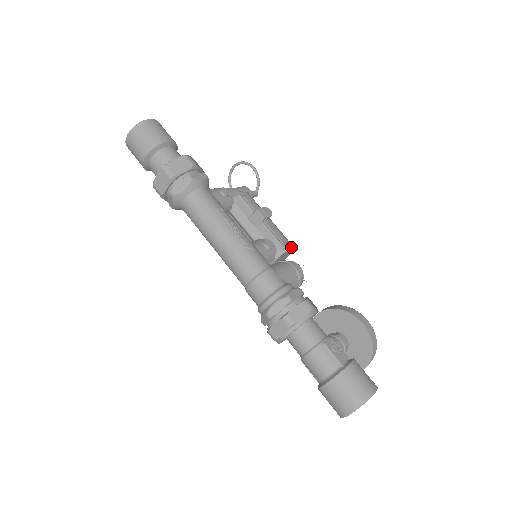
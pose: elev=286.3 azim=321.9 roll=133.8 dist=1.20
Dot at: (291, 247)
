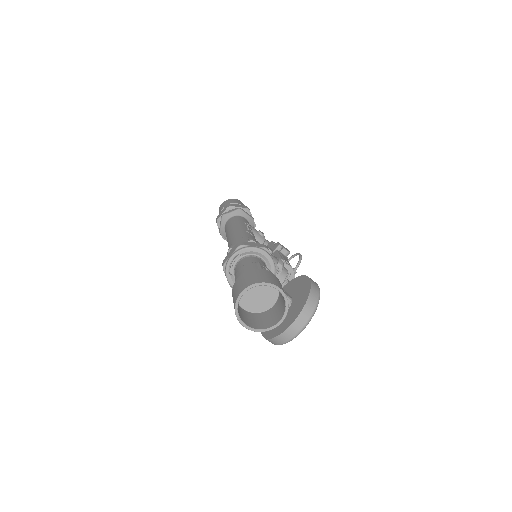
Dot at: (290, 266)
